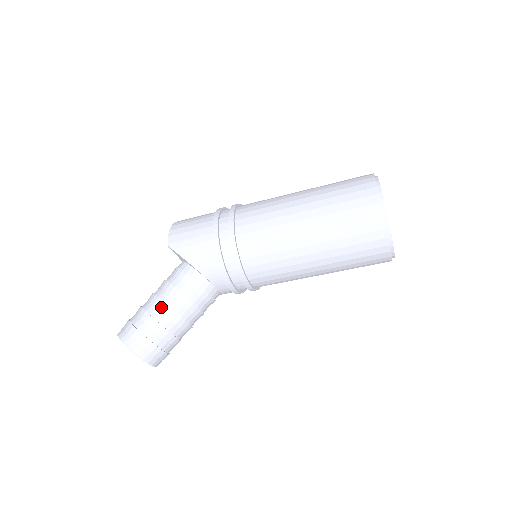
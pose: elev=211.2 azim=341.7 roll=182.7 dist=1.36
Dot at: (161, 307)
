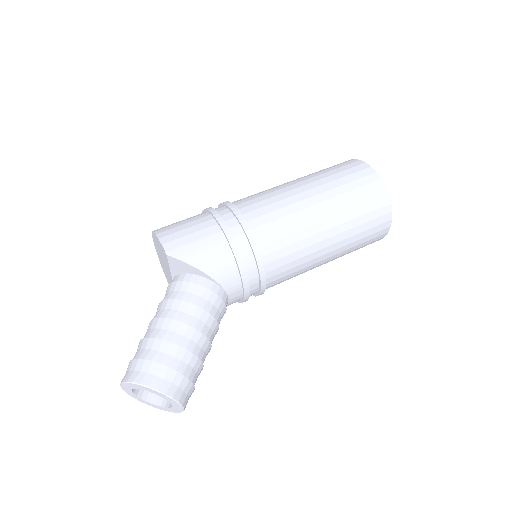
Dot at: (182, 330)
